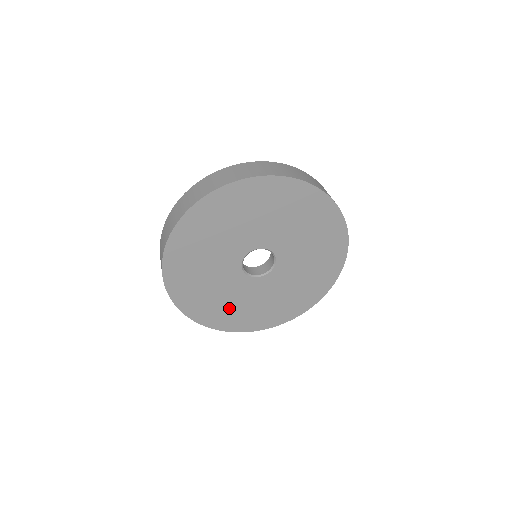
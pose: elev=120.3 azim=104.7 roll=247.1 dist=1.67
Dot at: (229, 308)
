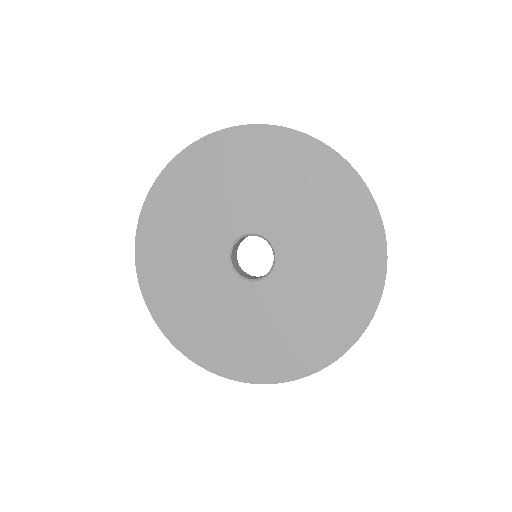
Dot at: (187, 302)
